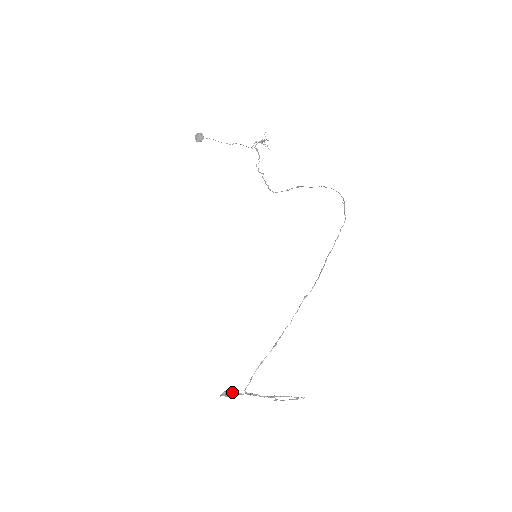
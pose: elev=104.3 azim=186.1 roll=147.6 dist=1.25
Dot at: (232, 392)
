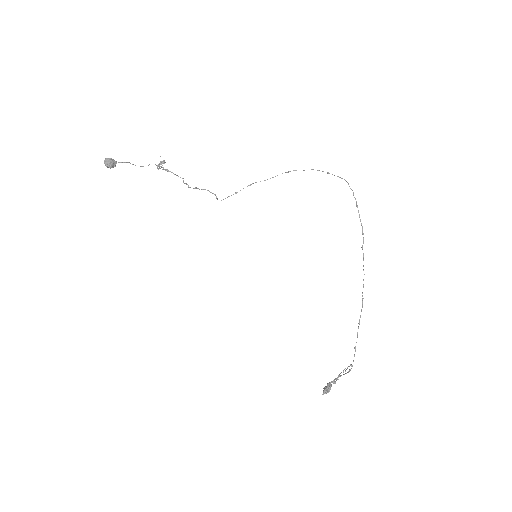
Dot at: (329, 384)
